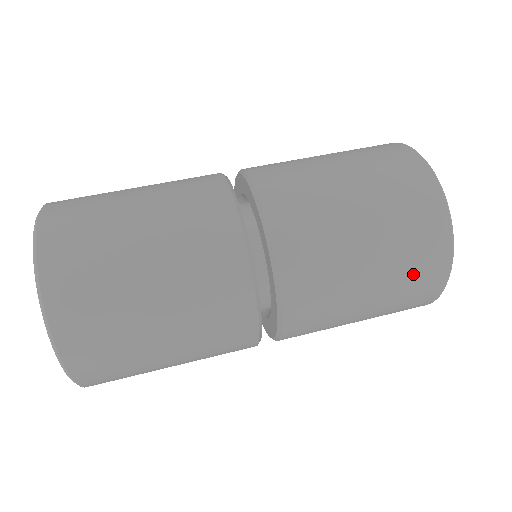
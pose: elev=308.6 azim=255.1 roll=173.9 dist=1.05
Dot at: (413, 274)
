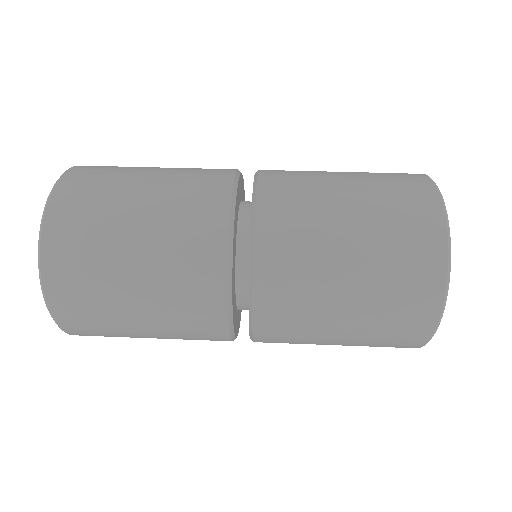
Dot at: (381, 346)
